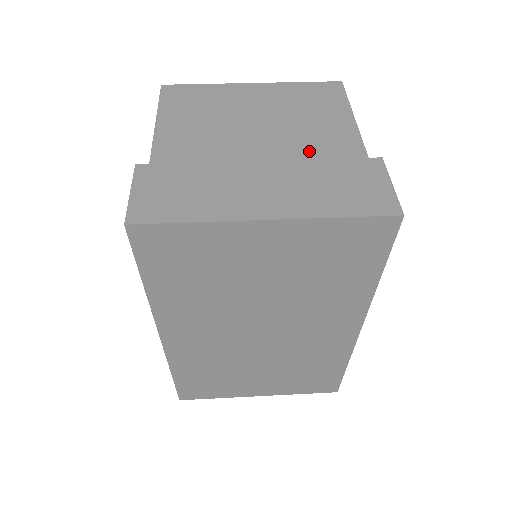
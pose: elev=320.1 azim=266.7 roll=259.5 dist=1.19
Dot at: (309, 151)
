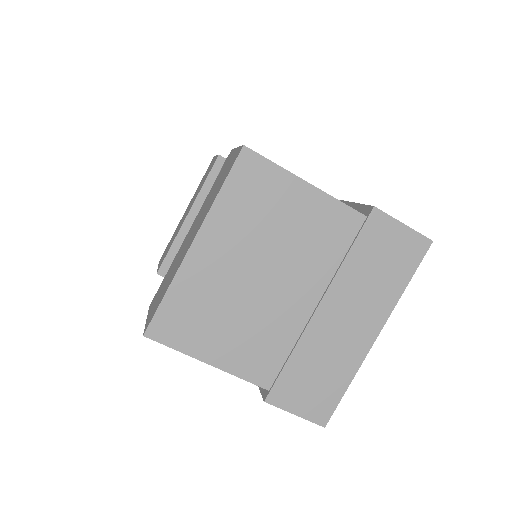
Dot at: (328, 258)
